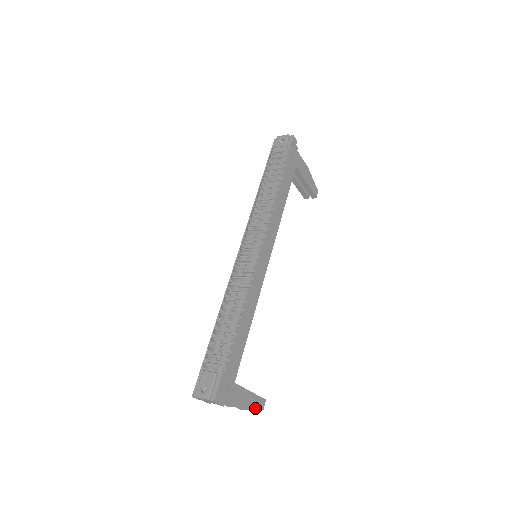
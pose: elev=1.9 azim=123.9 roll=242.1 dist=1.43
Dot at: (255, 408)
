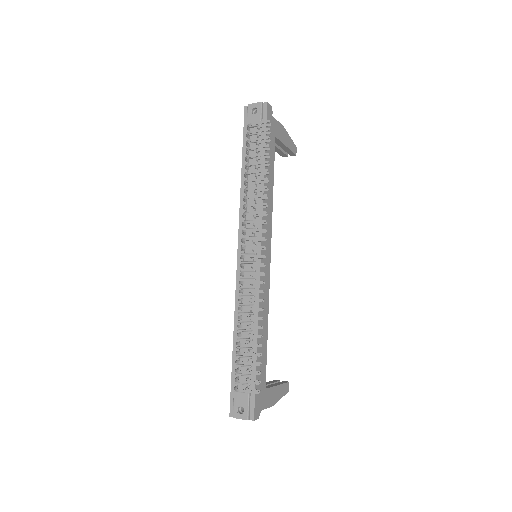
Dot at: (282, 396)
